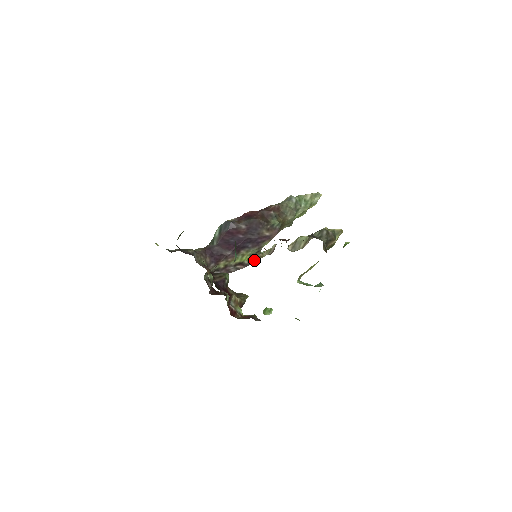
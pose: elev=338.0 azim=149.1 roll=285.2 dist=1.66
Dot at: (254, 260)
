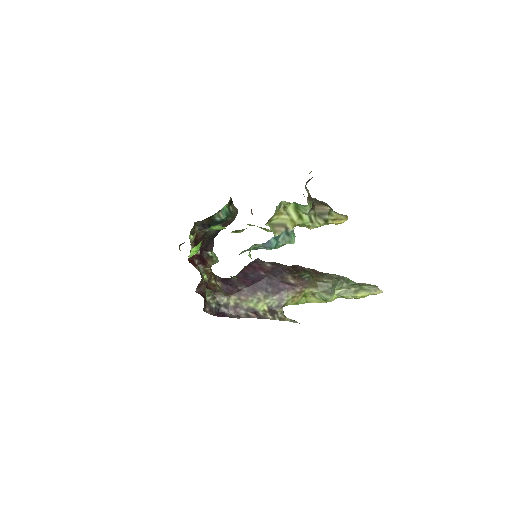
Dot at: (272, 316)
